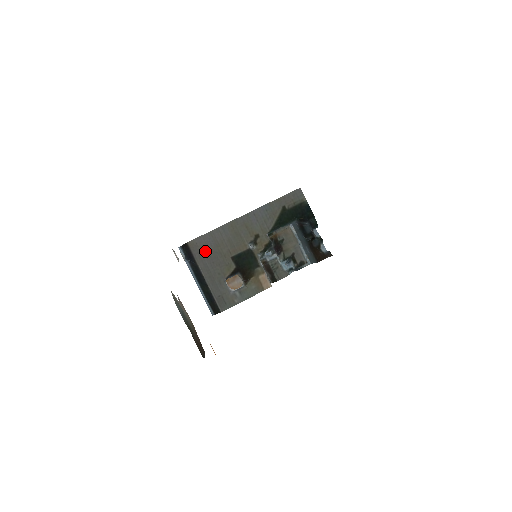
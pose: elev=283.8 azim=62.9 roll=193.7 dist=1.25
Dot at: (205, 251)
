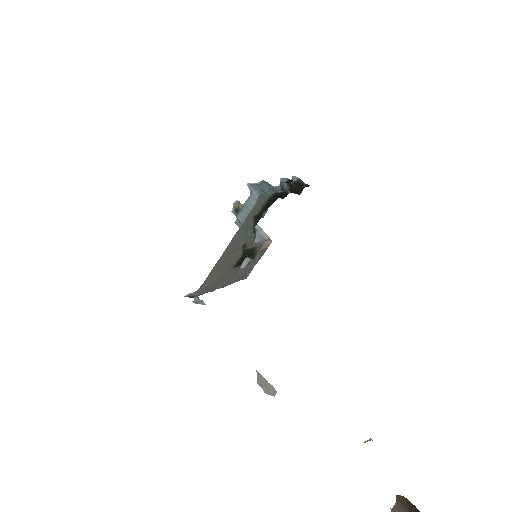
Dot at: (211, 286)
